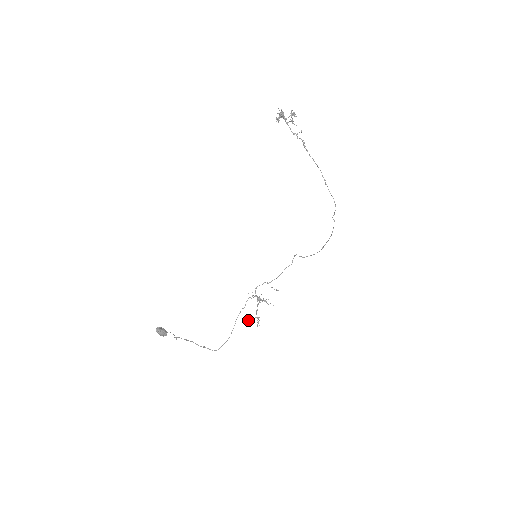
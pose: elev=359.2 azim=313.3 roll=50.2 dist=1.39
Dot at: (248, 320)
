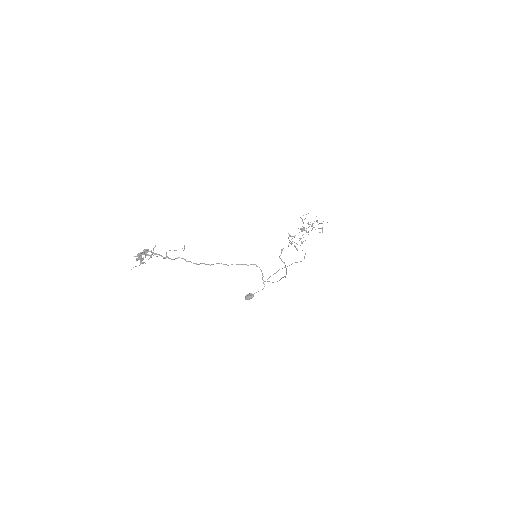
Dot at: occluded
